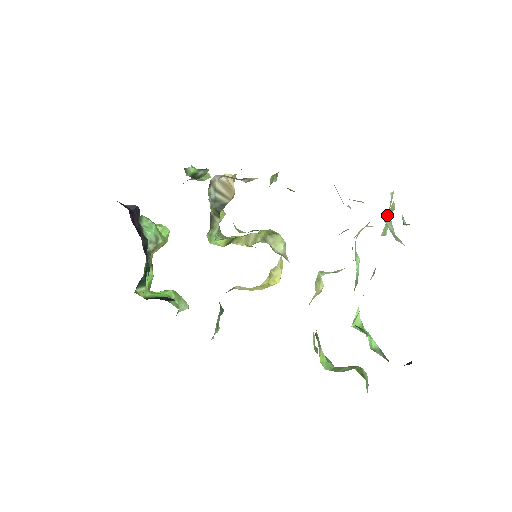
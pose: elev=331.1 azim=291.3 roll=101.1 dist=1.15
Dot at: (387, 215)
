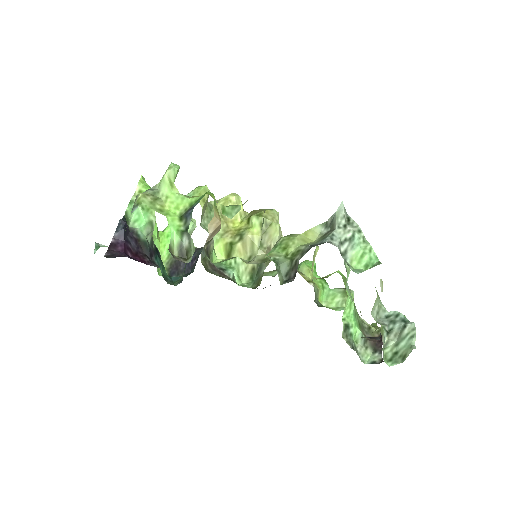
Dot at: (374, 306)
